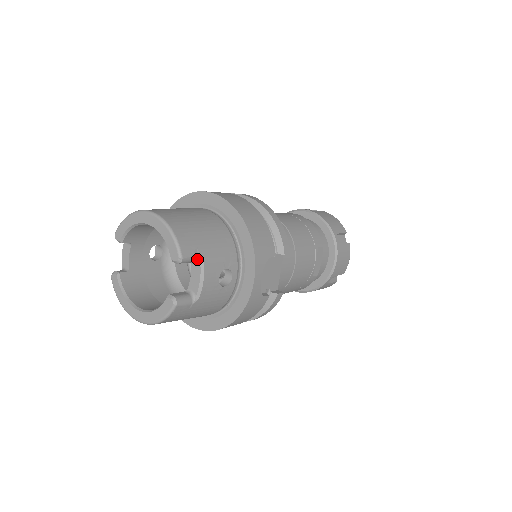
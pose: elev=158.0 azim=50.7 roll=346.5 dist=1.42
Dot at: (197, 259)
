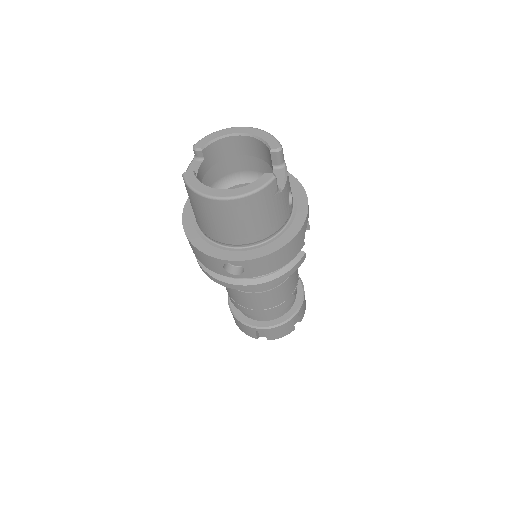
Dot at: (283, 163)
